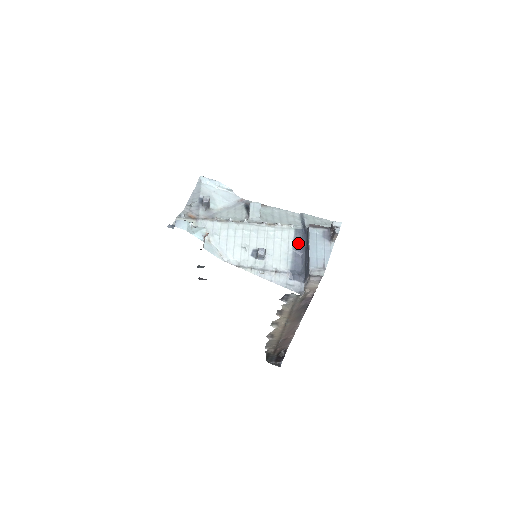
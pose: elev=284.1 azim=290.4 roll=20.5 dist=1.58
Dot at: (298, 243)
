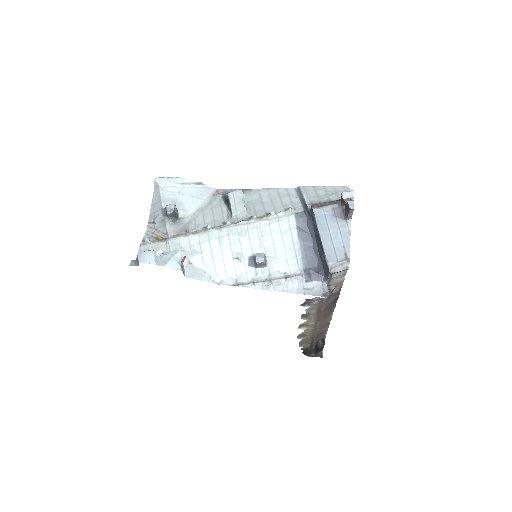
Dot at: (304, 231)
